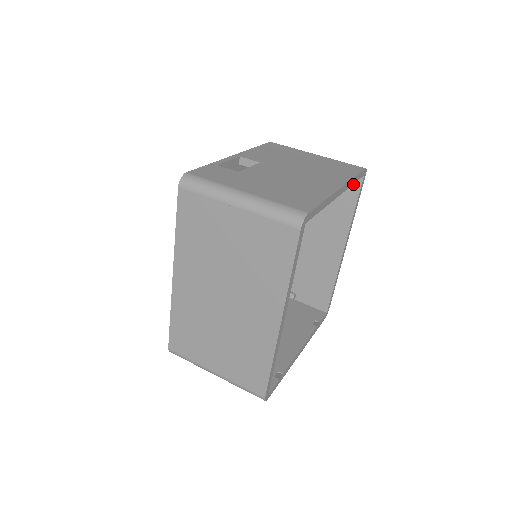
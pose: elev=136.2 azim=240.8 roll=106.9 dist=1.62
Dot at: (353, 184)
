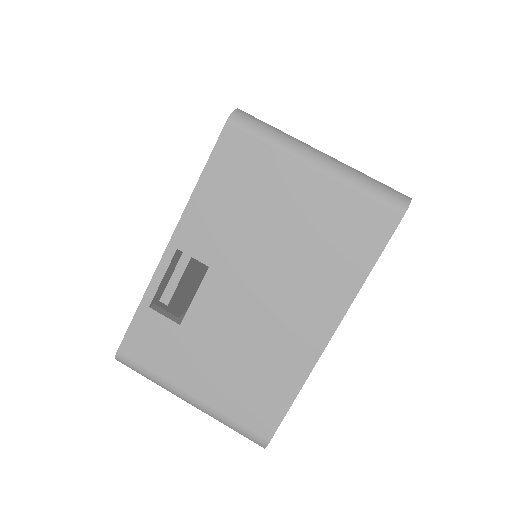
Dot at: occluded
